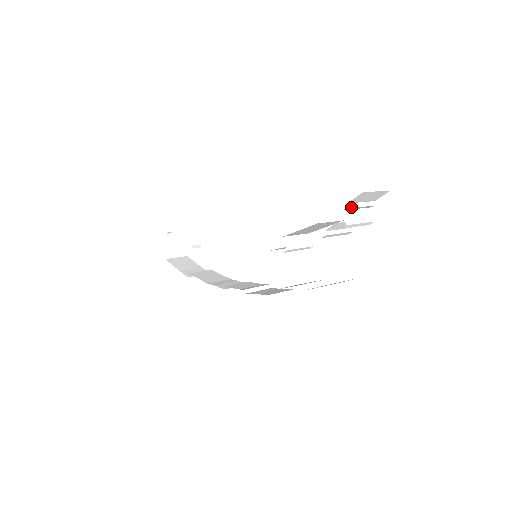
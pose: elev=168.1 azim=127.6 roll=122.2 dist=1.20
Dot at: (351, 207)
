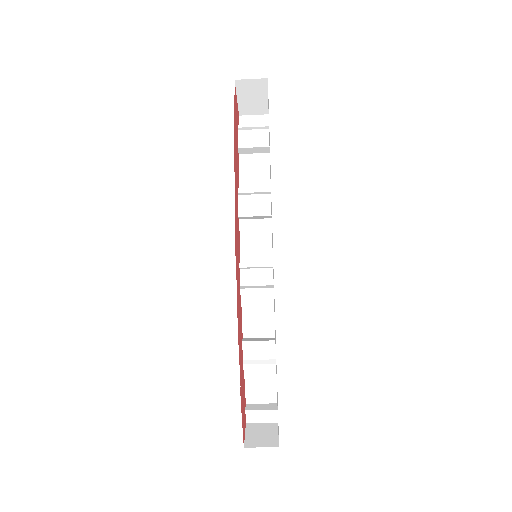
Dot at: occluded
